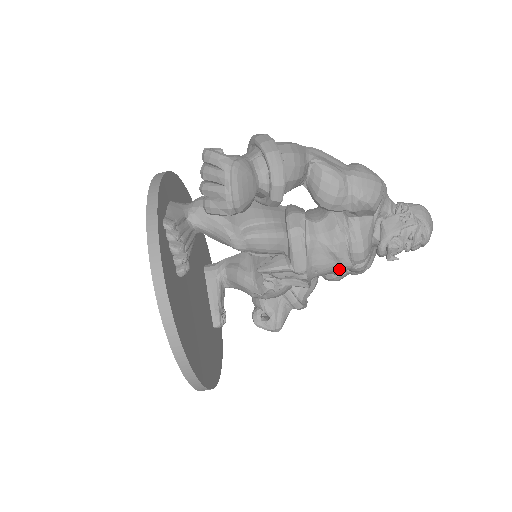
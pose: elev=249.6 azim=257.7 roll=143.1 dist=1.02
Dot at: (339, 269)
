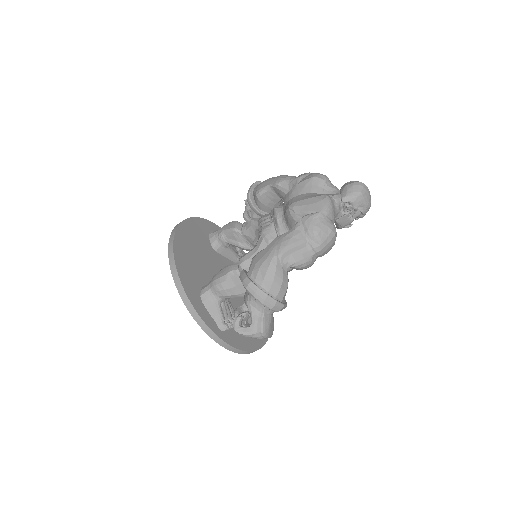
Dot at: occluded
